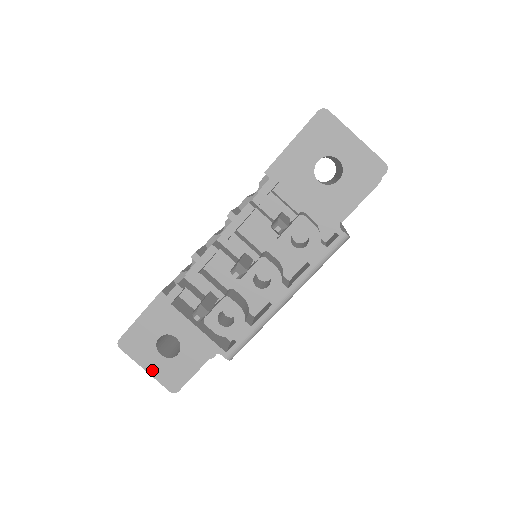
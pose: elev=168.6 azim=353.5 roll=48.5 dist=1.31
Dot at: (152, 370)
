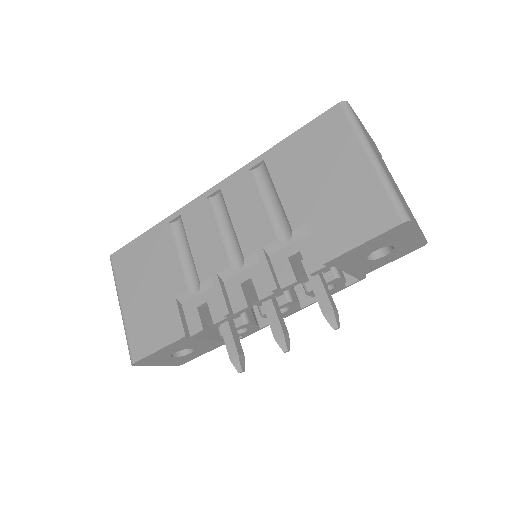
Dot at: (163, 364)
